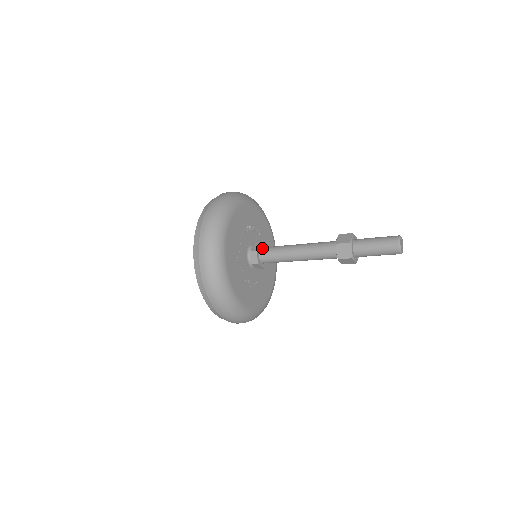
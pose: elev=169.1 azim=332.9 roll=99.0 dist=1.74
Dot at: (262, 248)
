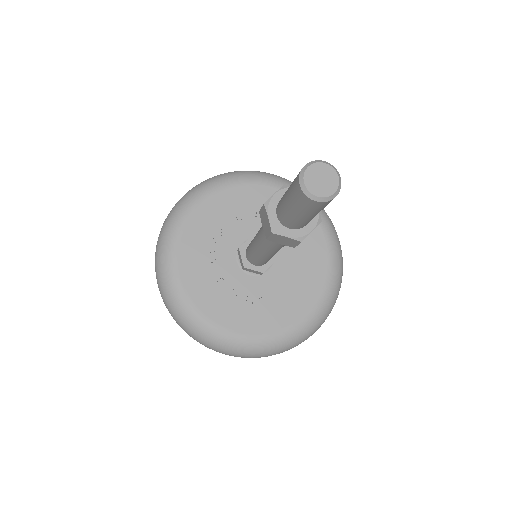
Dot at: occluded
